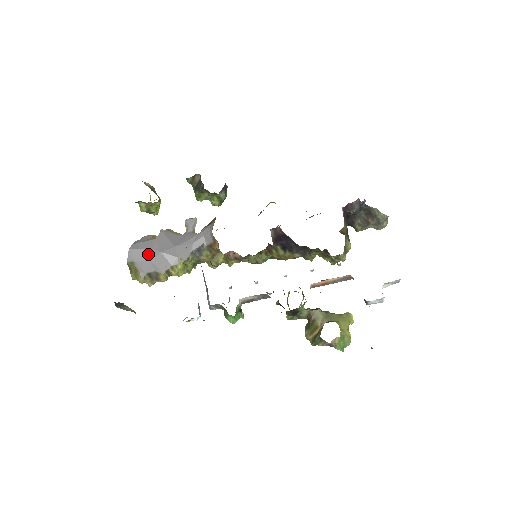
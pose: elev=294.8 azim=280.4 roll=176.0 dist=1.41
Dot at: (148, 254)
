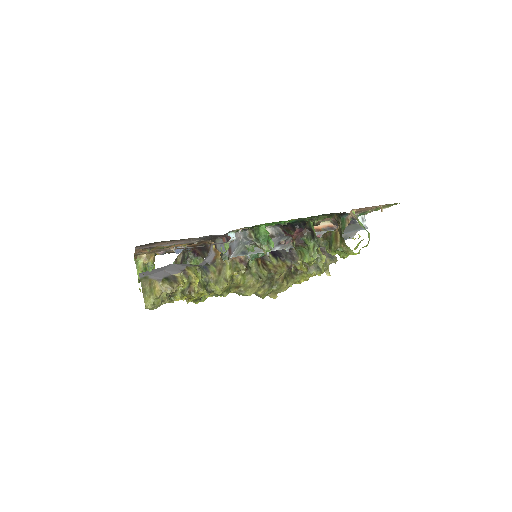
Dot at: (159, 269)
